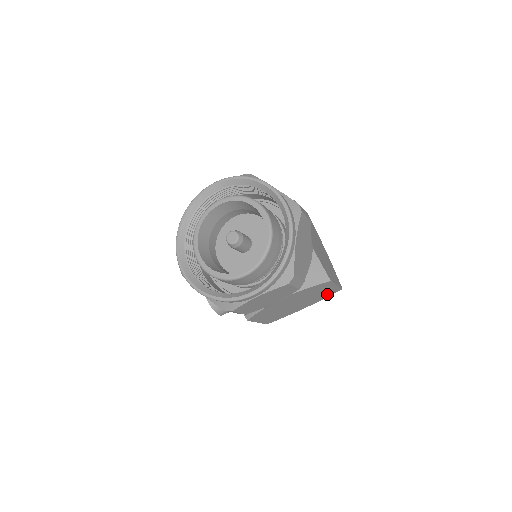
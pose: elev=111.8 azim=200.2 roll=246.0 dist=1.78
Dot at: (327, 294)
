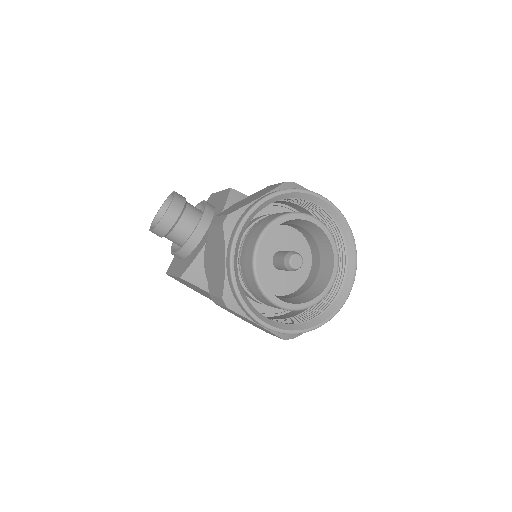
Dot at: occluded
